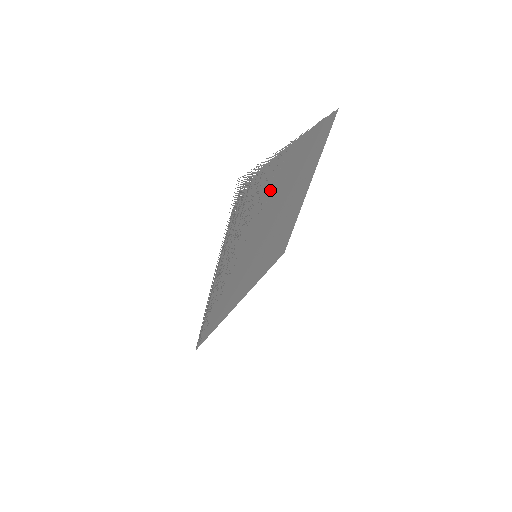
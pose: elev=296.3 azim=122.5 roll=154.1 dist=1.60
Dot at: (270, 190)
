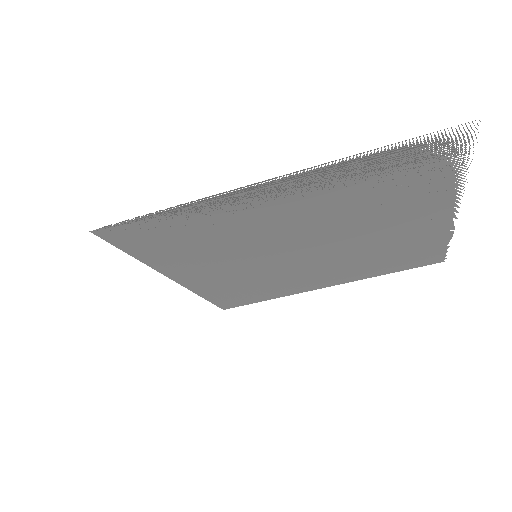
Dot at: (388, 211)
